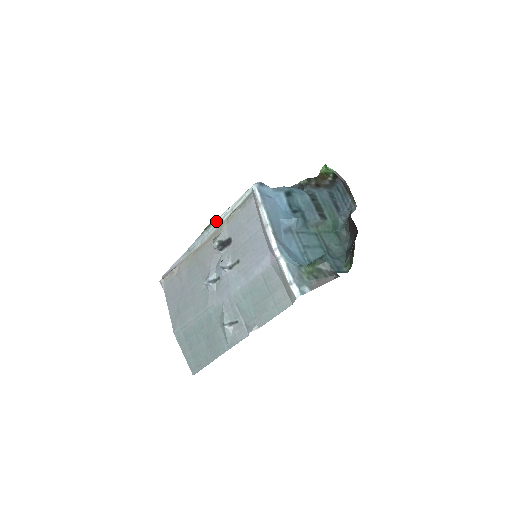
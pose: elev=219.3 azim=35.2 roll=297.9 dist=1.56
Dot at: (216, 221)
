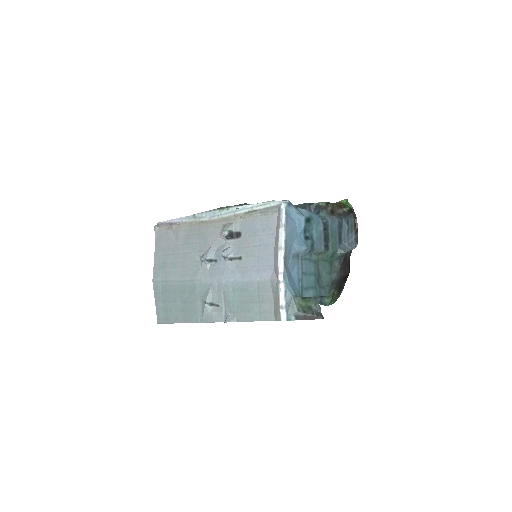
Dot at: (232, 208)
